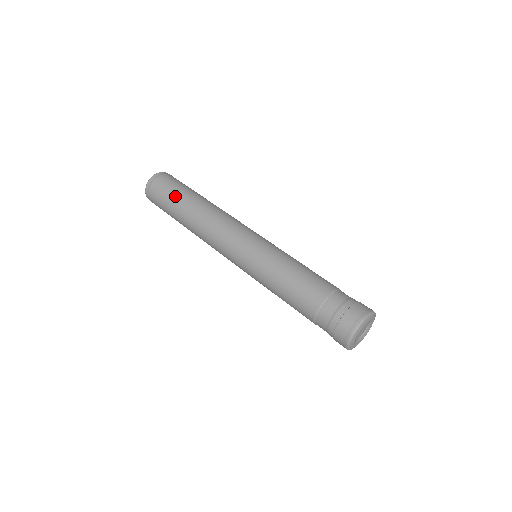
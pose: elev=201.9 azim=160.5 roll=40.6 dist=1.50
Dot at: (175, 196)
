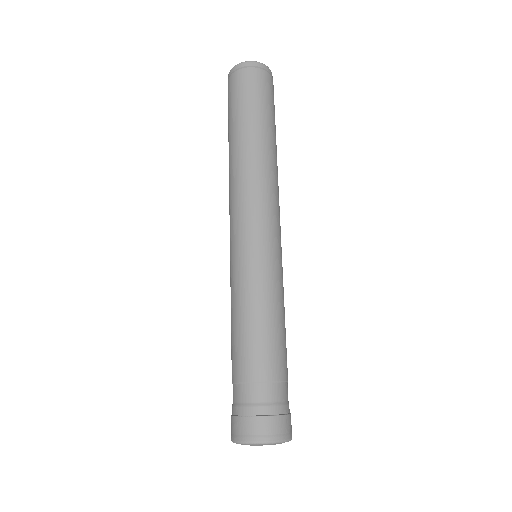
Dot at: (259, 109)
